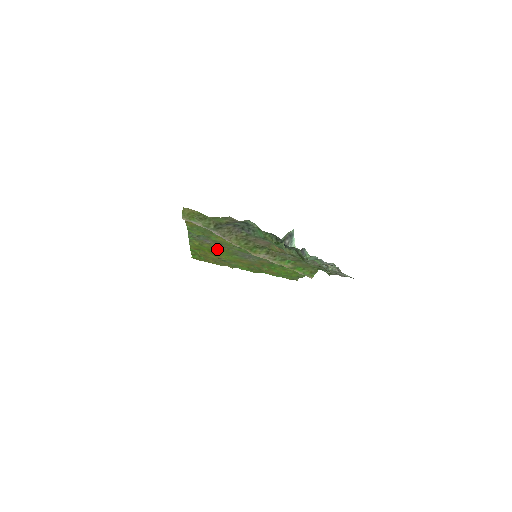
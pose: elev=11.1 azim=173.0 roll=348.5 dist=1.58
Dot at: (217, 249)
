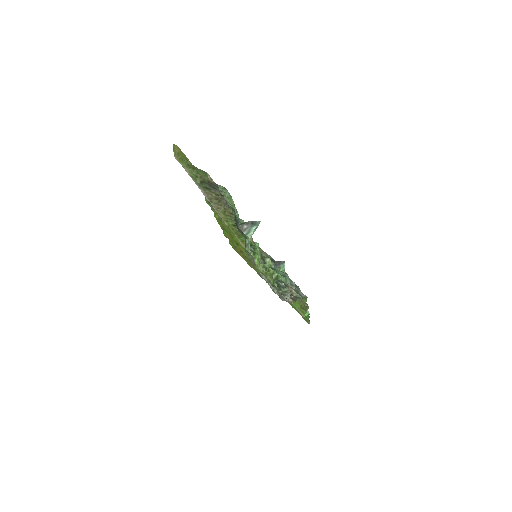
Dot at: occluded
